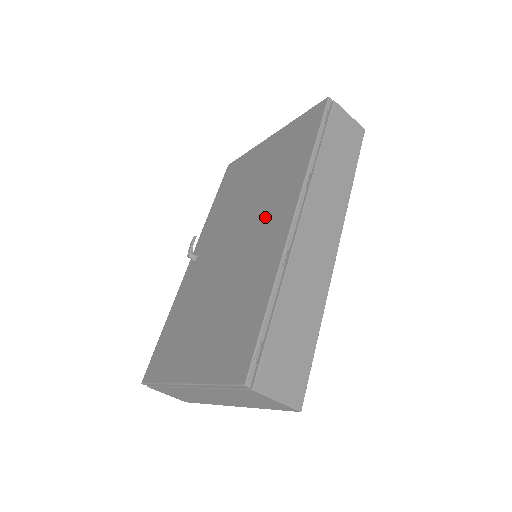
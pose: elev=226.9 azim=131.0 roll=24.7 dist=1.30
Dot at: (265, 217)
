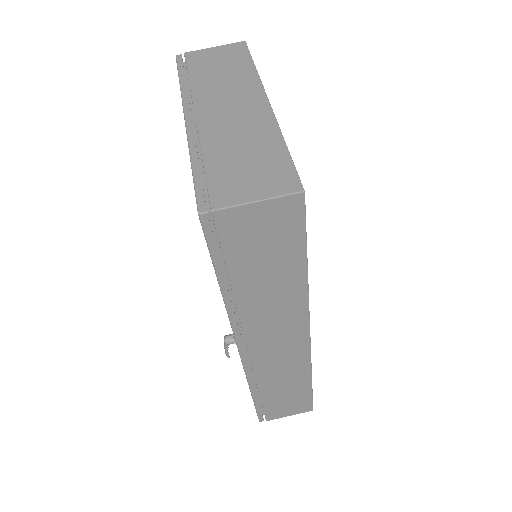
Dot at: occluded
